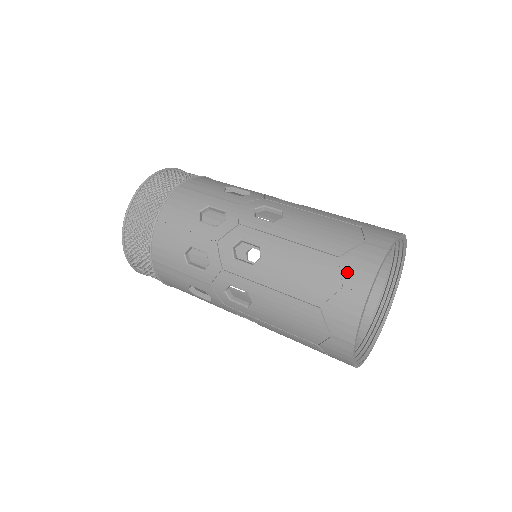
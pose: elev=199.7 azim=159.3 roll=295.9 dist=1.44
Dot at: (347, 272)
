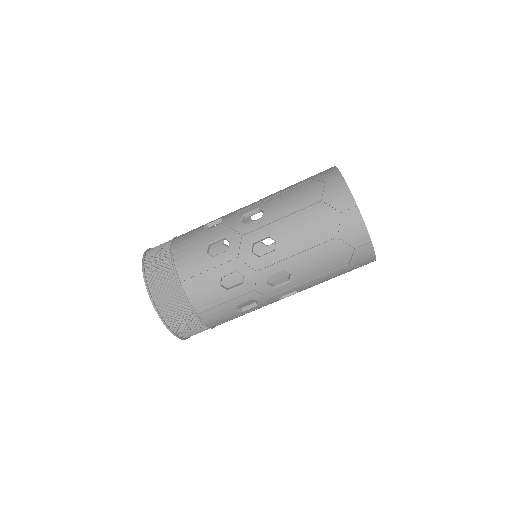
Dot at: (334, 204)
